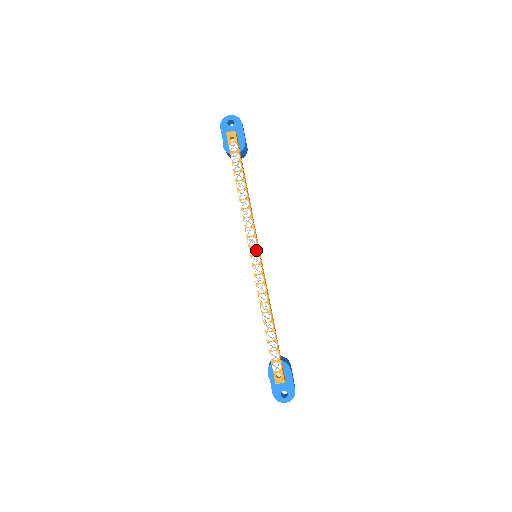
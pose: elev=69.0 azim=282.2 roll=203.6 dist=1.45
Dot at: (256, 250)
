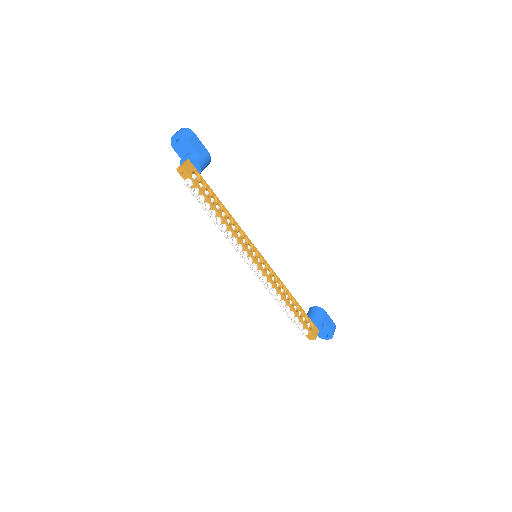
Dot at: (250, 262)
